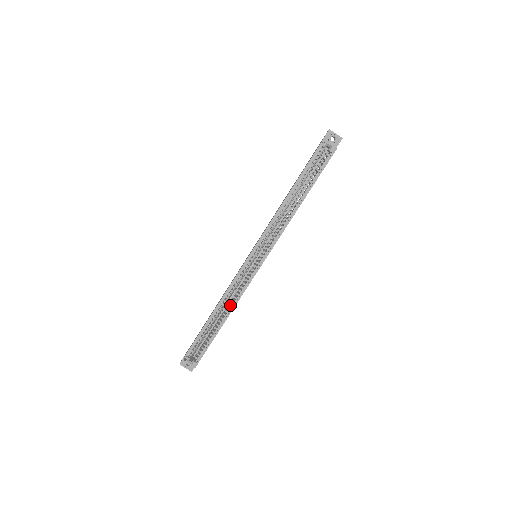
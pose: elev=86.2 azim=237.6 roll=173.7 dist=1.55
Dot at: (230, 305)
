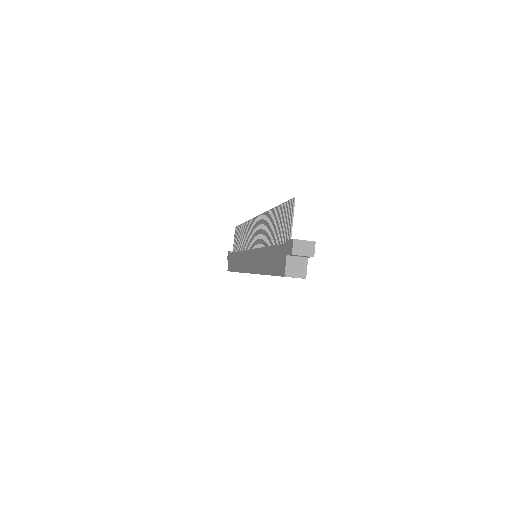
Dot at: occluded
